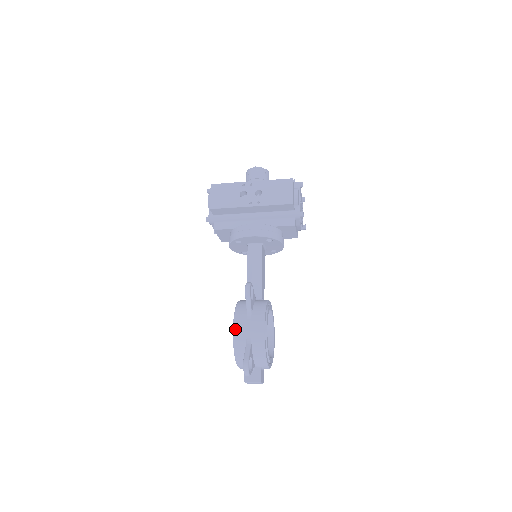
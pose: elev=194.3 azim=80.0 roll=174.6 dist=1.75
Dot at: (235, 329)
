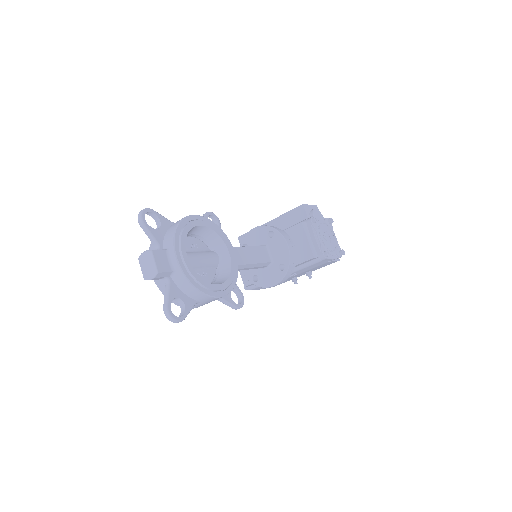
Dot at: occluded
